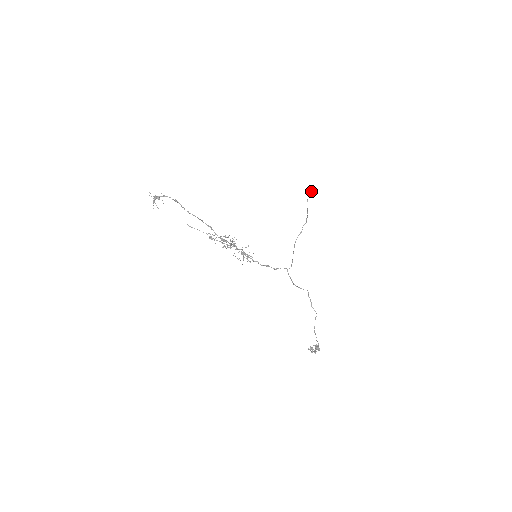
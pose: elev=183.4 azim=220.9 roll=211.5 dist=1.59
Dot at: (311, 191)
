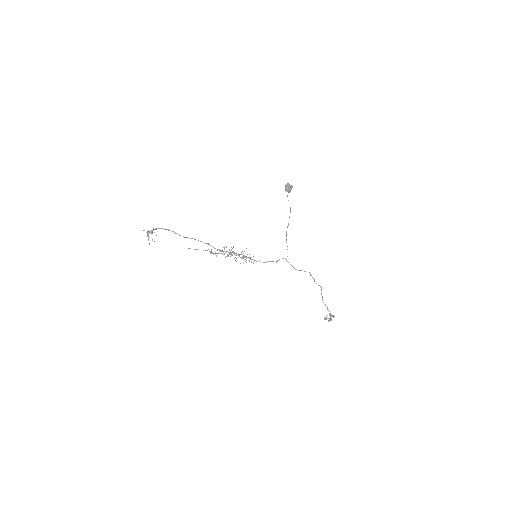
Dot at: (288, 187)
